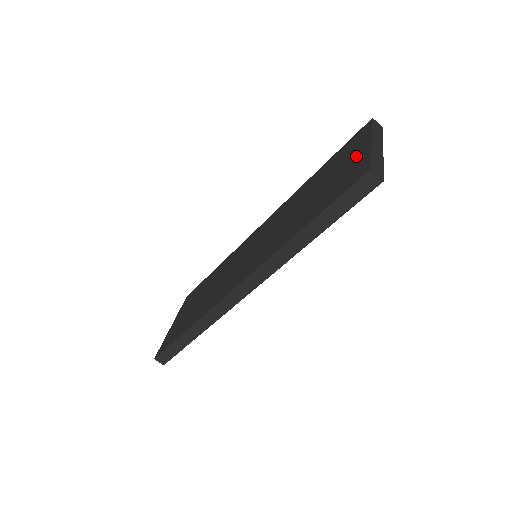
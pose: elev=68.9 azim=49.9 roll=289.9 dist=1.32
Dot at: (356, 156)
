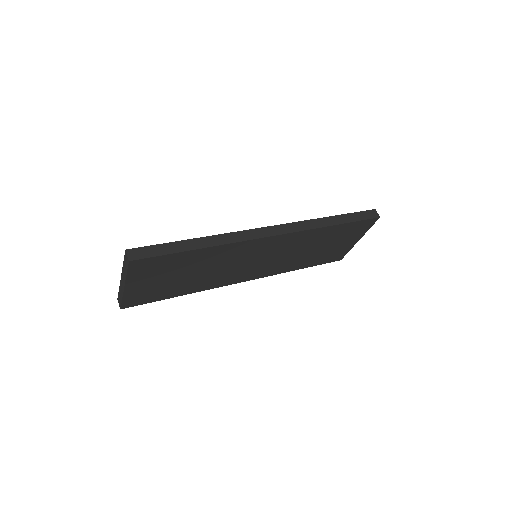
Dot at: occluded
